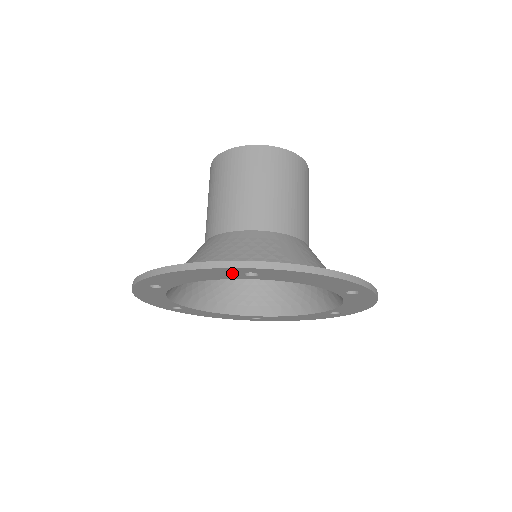
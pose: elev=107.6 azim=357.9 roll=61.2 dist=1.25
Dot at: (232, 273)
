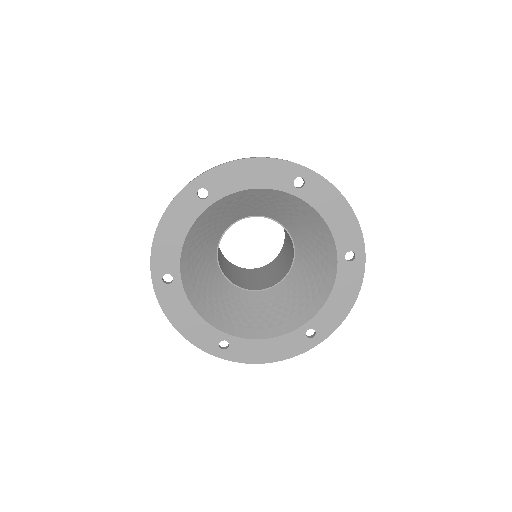
Dot at: (287, 176)
